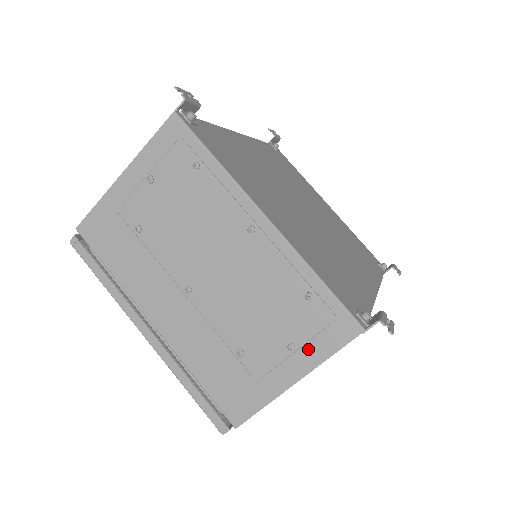
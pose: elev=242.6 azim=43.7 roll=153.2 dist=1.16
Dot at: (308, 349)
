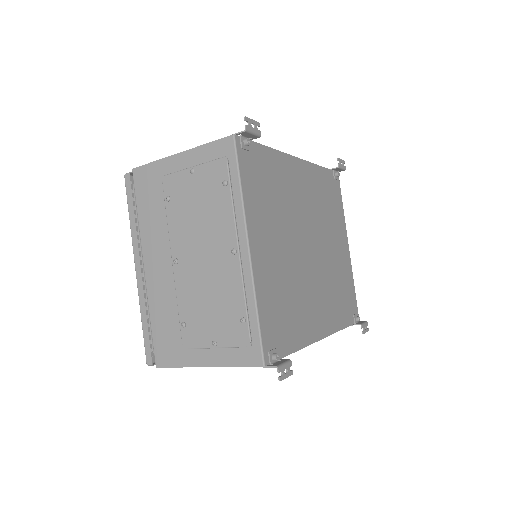
Dot at: (225, 352)
